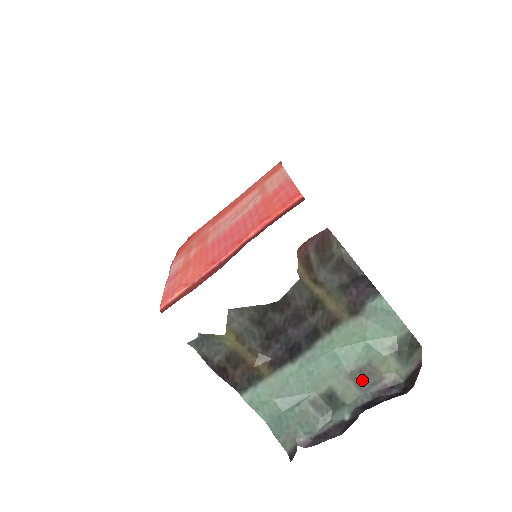
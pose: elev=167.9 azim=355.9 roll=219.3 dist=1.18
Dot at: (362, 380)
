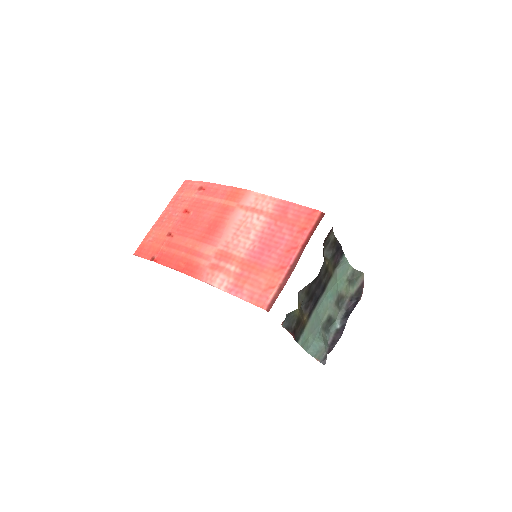
Dot at: (339, 304)
